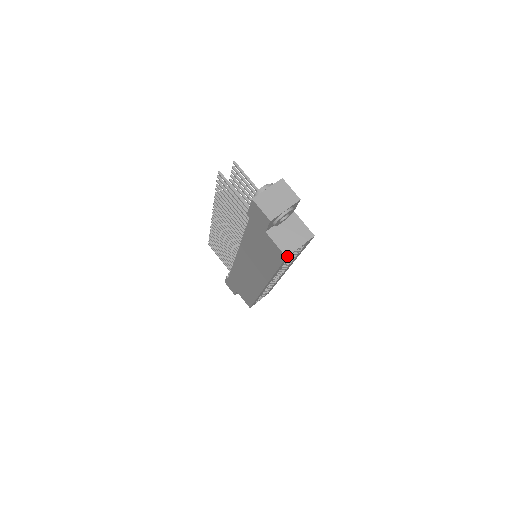
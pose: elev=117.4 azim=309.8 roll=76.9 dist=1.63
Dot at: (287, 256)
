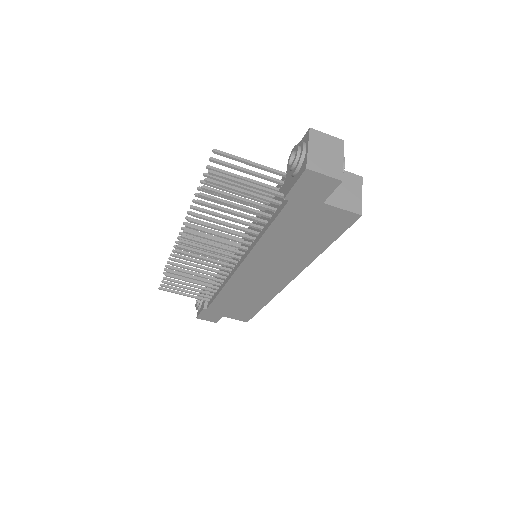
Dot at: (361, 214)
